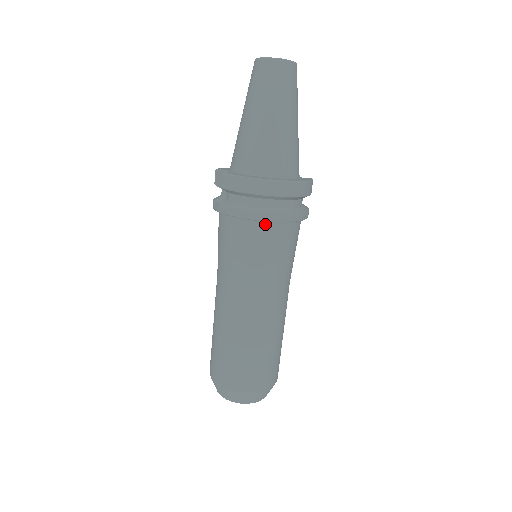
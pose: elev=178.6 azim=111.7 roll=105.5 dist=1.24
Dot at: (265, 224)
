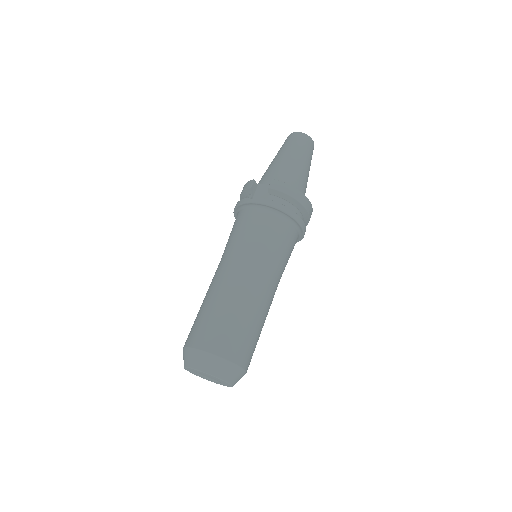
Dot at: (292, 224)
